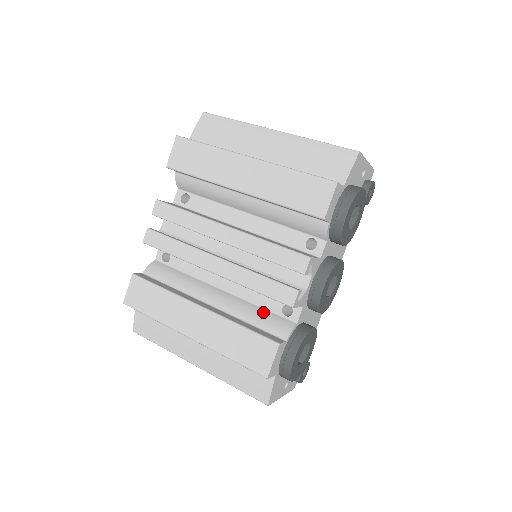
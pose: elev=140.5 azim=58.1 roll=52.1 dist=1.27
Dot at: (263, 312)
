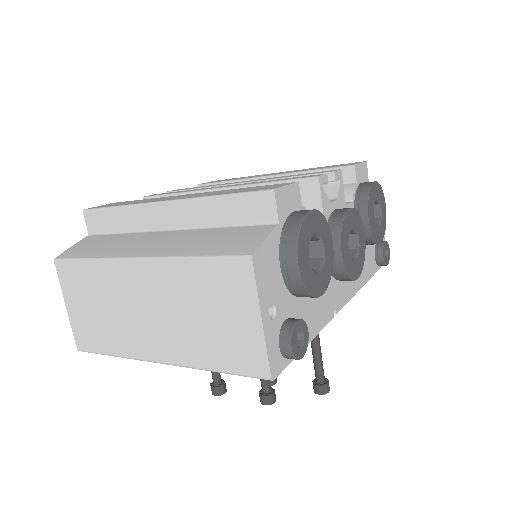
Dot at: occluded
